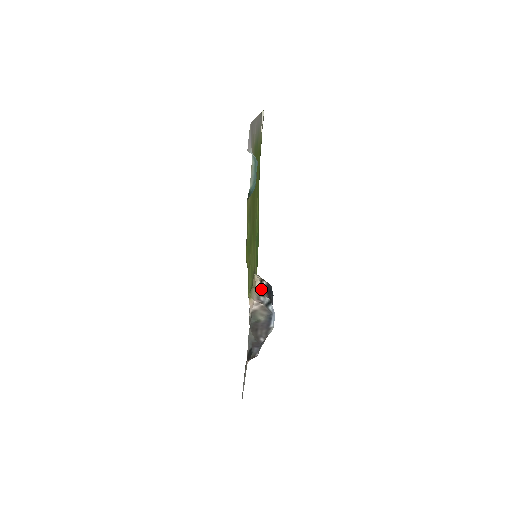
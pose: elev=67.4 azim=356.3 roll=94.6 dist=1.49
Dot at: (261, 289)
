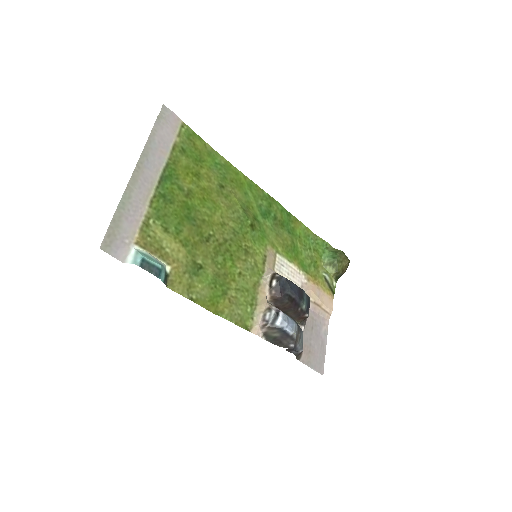
Dot at: (272, 294)
